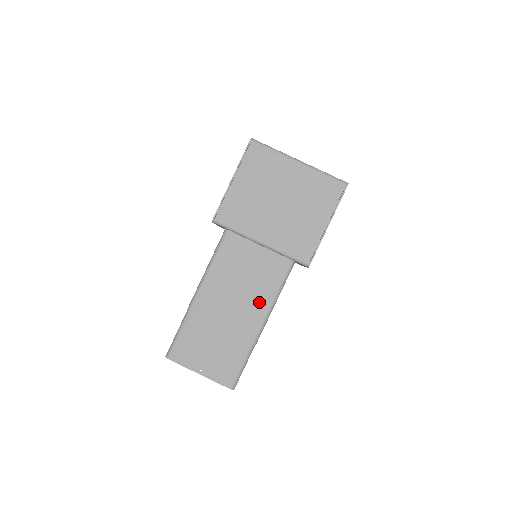
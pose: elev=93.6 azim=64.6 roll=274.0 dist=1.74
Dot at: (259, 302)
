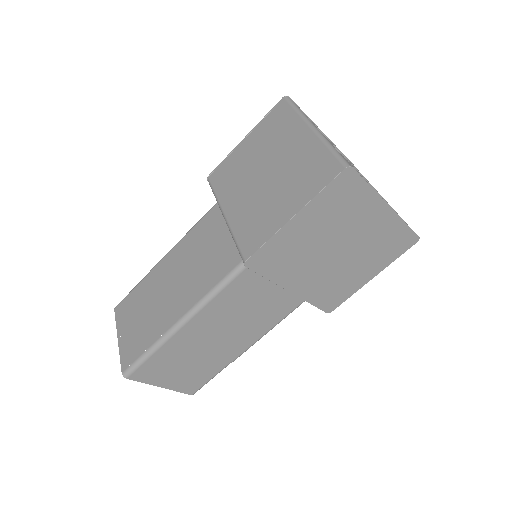
Dot at: (194, 290)
